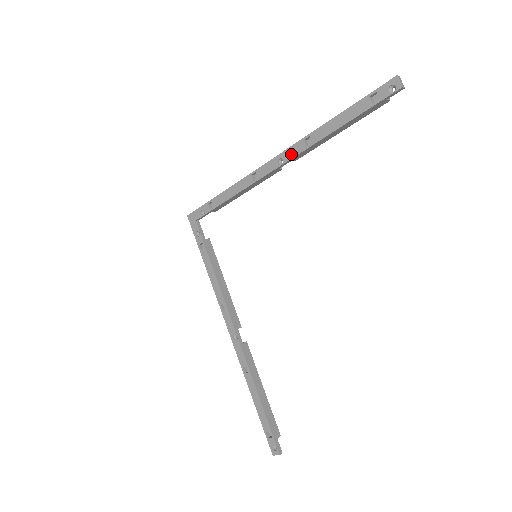
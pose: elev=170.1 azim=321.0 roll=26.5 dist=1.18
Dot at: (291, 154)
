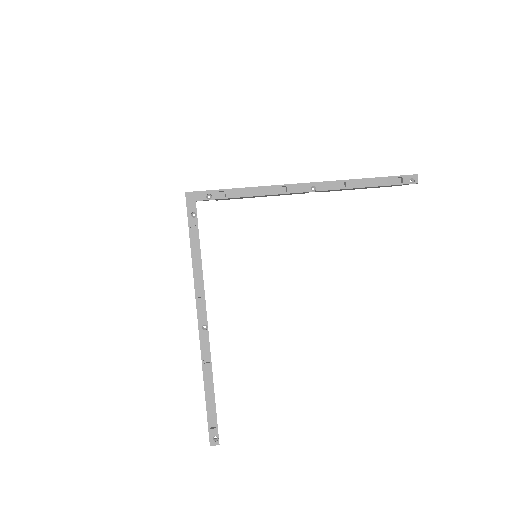
Dot at: (325, 187)
